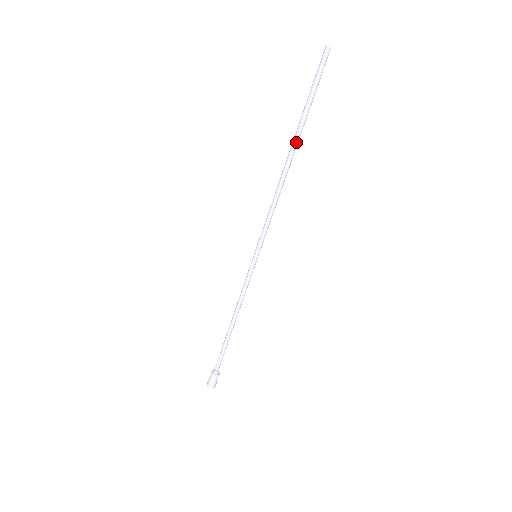
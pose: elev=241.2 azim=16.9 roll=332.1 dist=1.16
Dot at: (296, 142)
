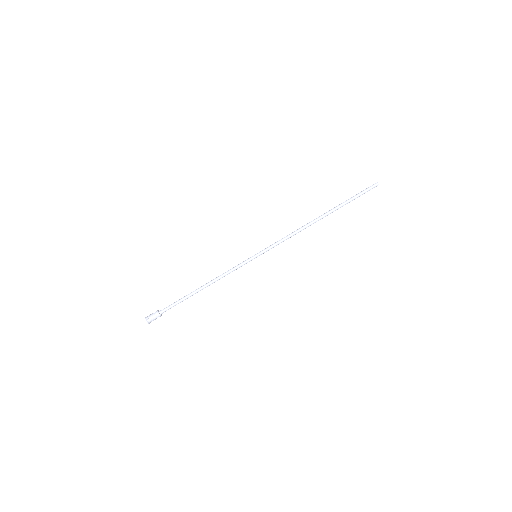
Dot at: (330, 213)
